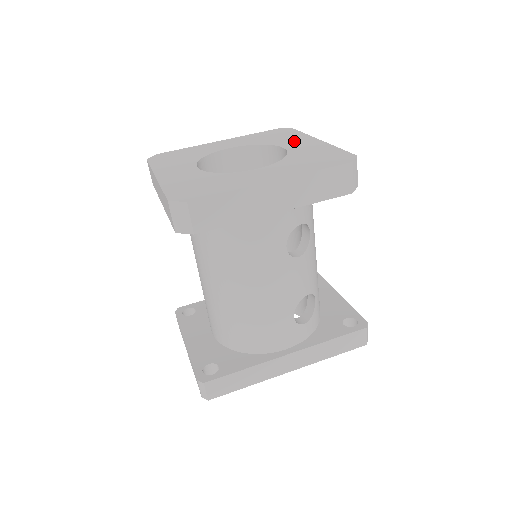
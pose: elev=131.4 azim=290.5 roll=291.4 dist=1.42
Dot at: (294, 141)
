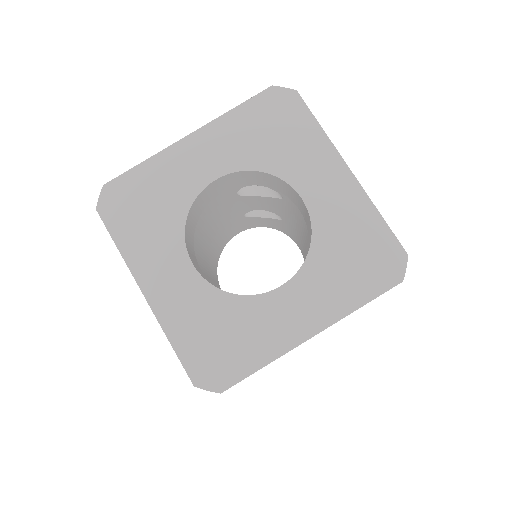
Dot at: (312, 168)
